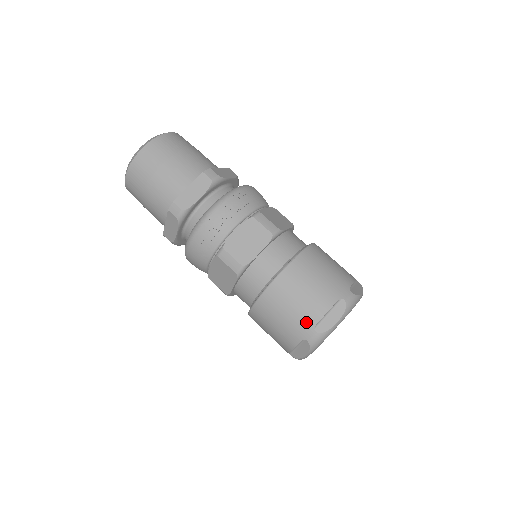
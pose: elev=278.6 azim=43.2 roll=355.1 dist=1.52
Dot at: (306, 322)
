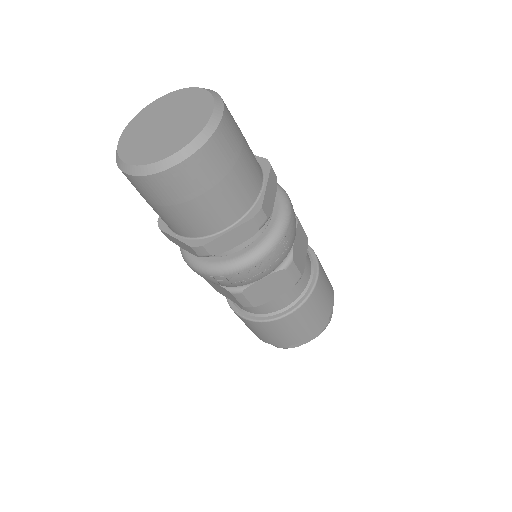
Dot at: (285, 343)
